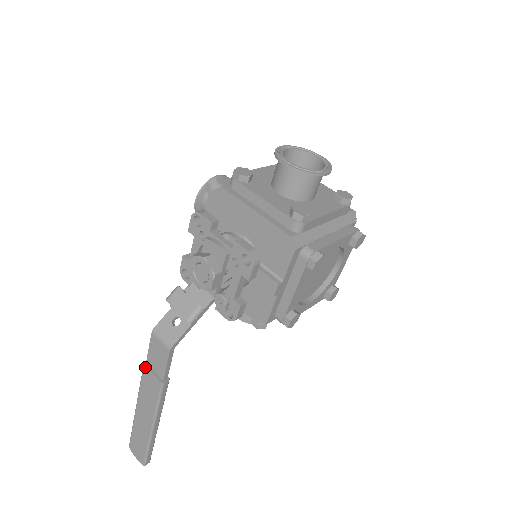
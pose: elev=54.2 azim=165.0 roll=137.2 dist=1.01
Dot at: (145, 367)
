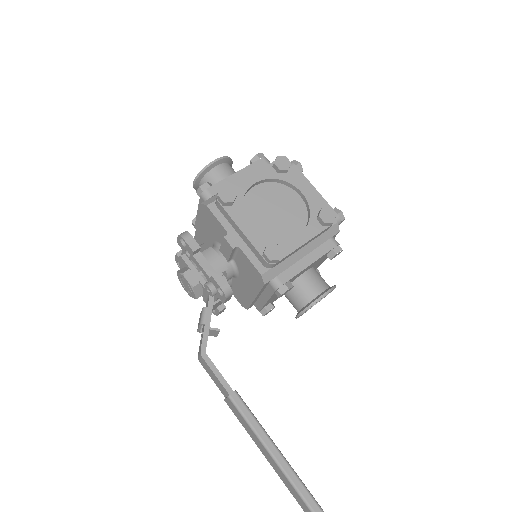
Dot at: occluded
